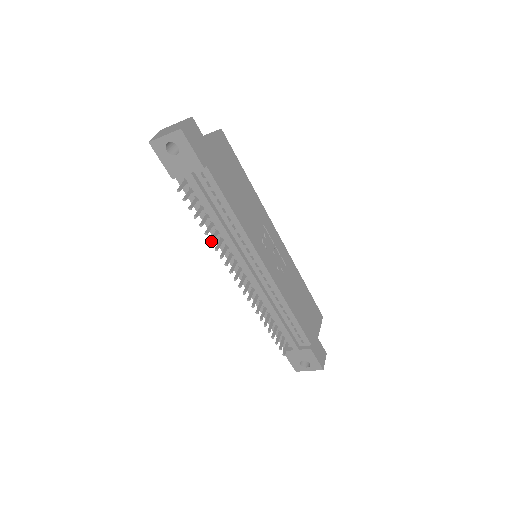
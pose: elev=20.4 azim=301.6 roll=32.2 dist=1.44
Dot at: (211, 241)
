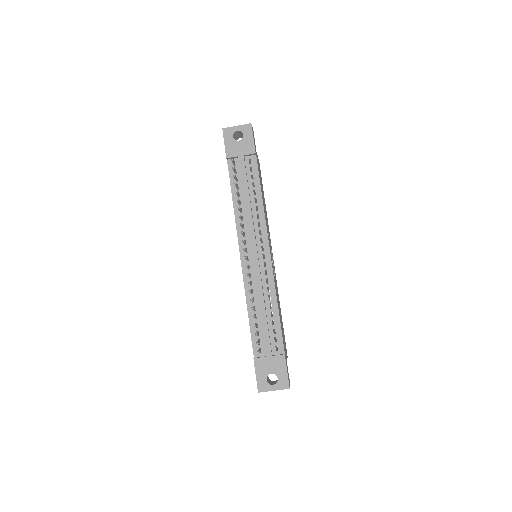
Dot at: (239, 207)
